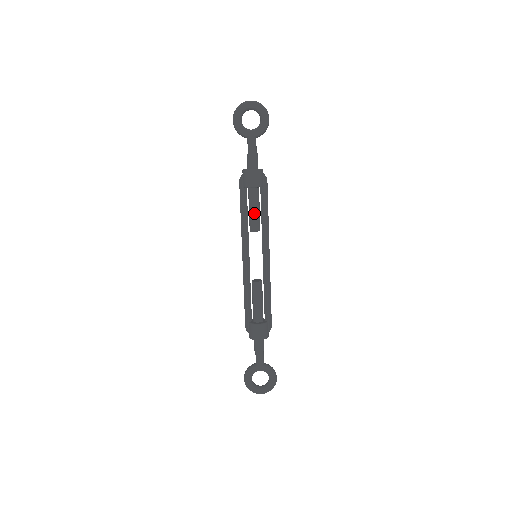
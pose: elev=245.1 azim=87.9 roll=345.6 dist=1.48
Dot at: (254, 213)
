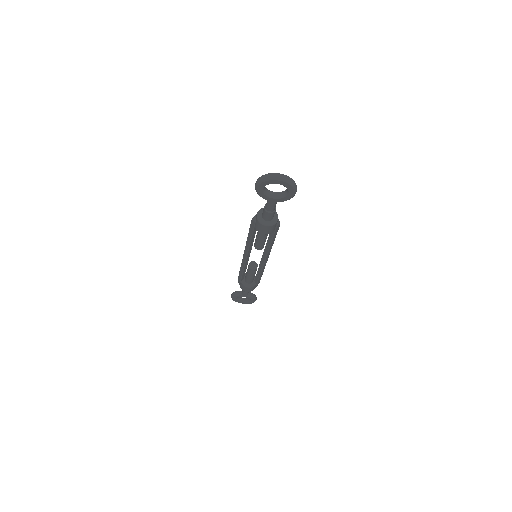
Dot at: (261, 242)
